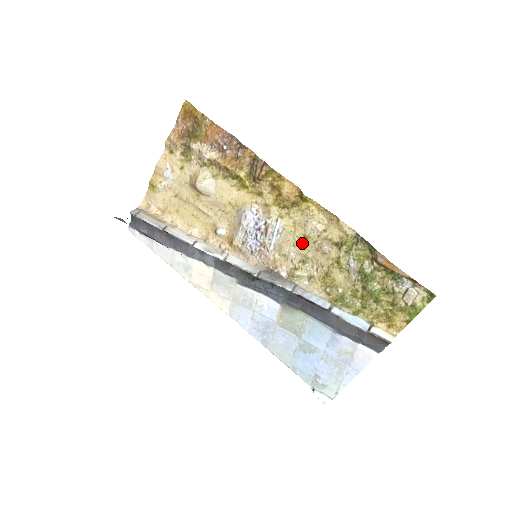
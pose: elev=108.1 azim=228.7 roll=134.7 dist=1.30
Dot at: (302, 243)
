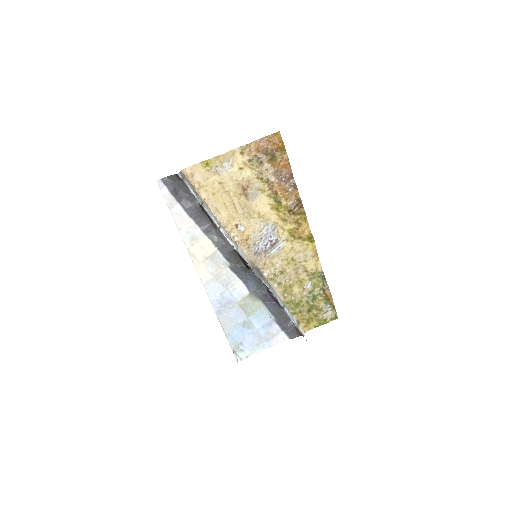
Dot at: (288, 261)
